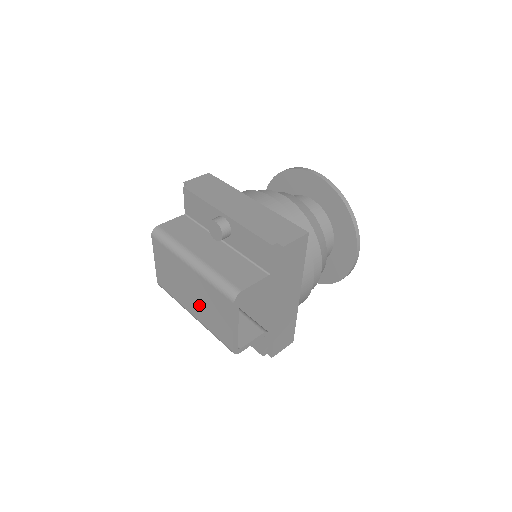
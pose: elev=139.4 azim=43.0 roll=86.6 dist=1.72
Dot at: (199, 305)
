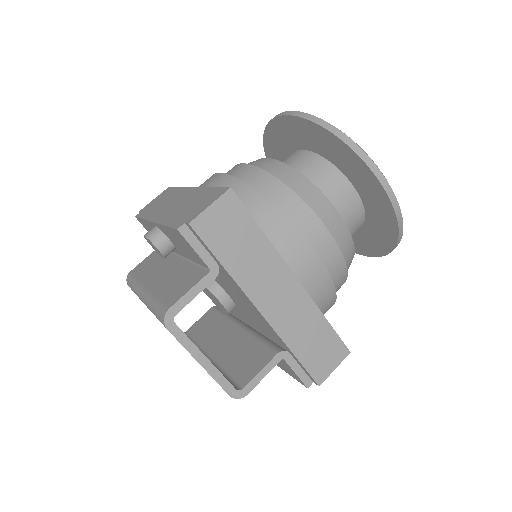
Dot at: occluded
